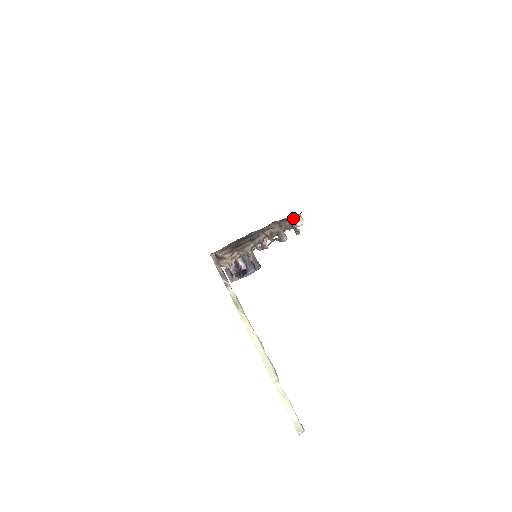
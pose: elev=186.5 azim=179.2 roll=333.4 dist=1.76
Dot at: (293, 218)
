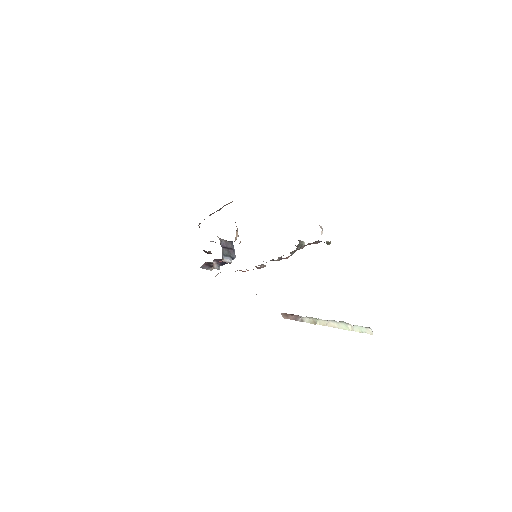
Dot at: occluded
